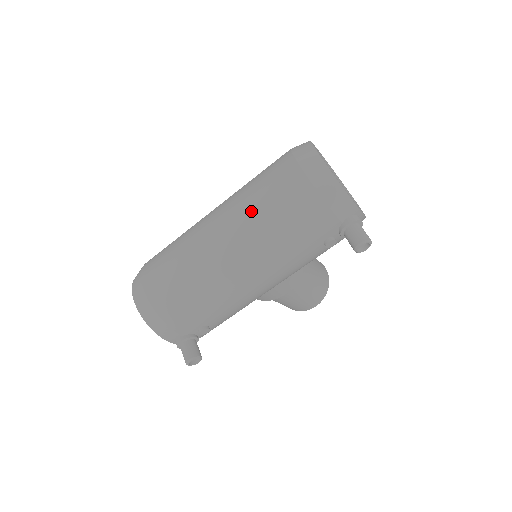
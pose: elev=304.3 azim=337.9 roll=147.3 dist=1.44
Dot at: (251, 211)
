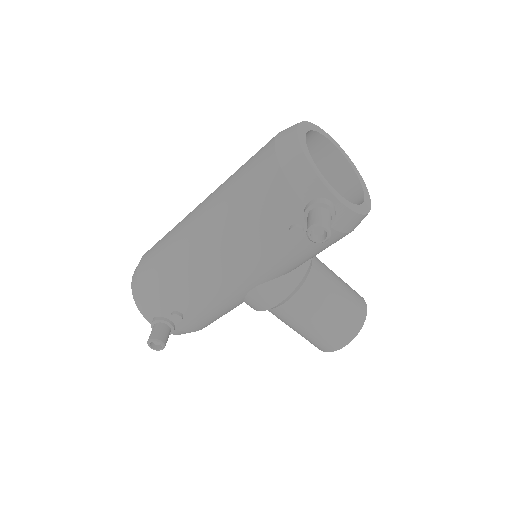
Dot at: (225, 187)
